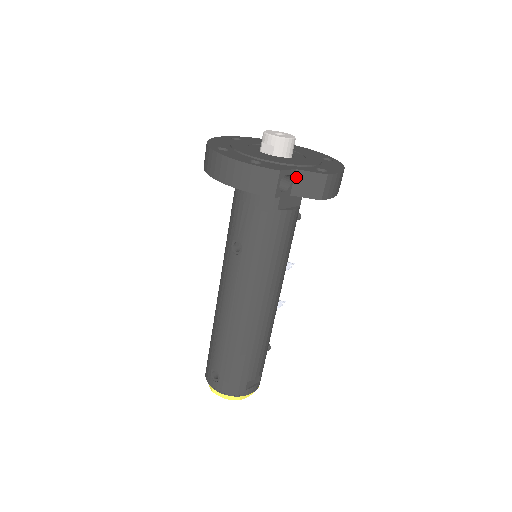
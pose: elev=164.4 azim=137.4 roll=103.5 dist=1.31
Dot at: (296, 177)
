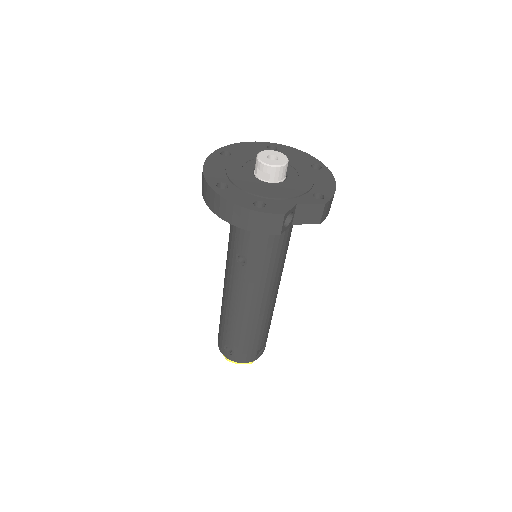
Dot at: (297, 210)
